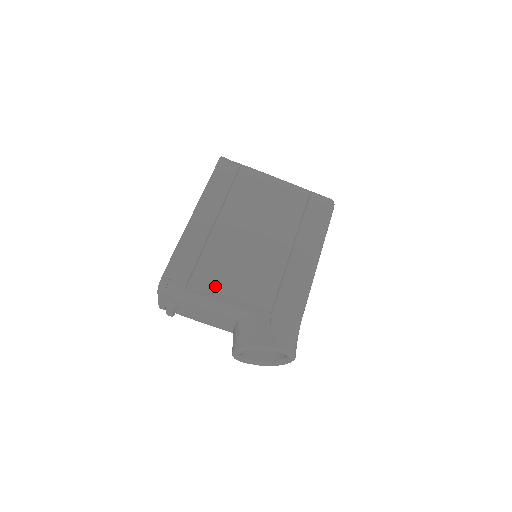
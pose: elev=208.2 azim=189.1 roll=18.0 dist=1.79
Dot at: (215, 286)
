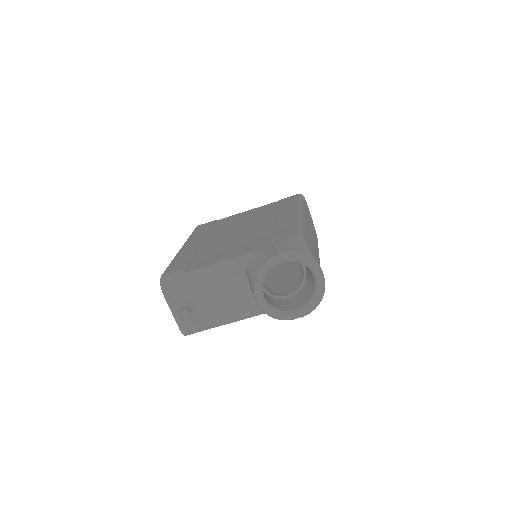
Dot at: (212, 260)
